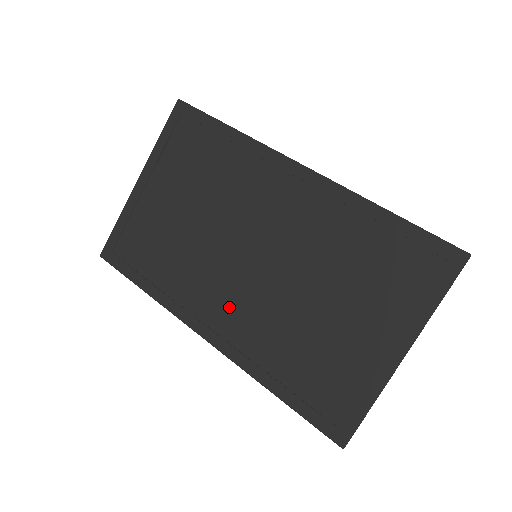
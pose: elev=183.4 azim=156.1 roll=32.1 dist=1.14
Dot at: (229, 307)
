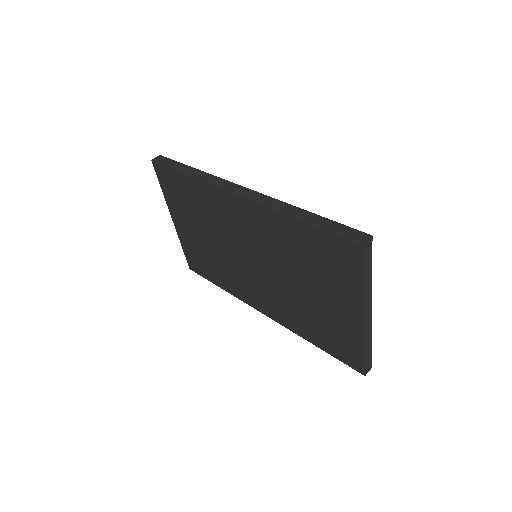
Dot at: (261, 293)
